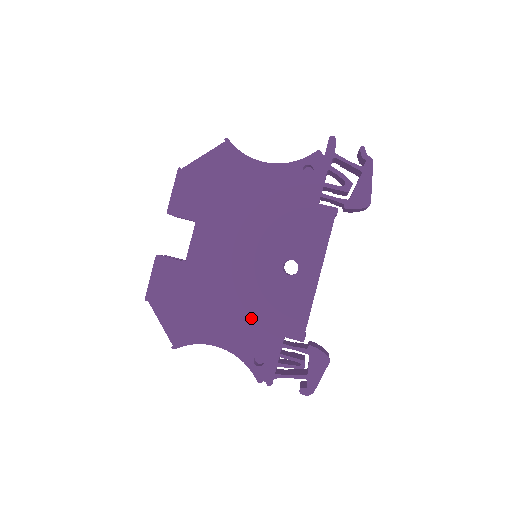
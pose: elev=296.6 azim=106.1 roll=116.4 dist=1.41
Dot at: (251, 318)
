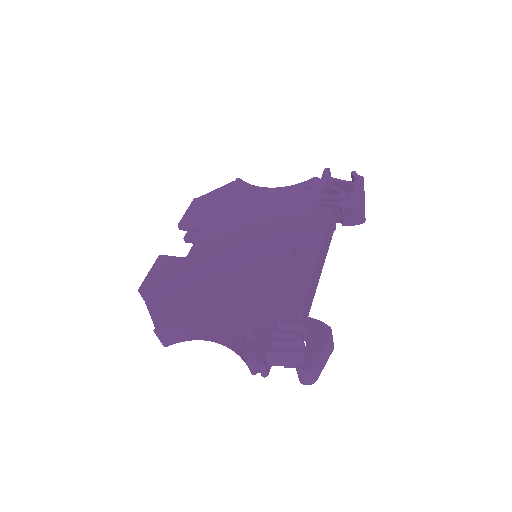
Dot at: (244, 297)
